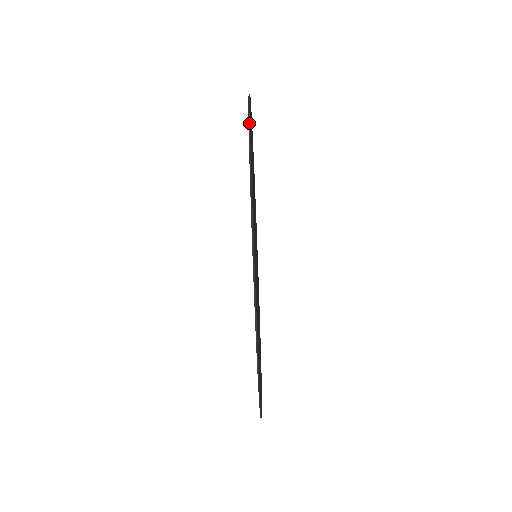
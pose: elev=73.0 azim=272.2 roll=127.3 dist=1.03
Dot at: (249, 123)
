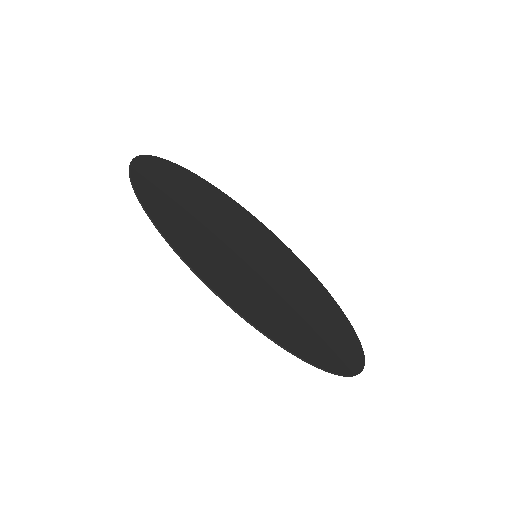
Dot at: (234, 311)
